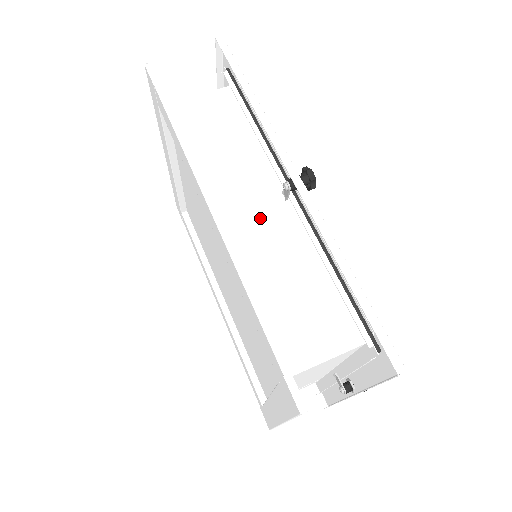
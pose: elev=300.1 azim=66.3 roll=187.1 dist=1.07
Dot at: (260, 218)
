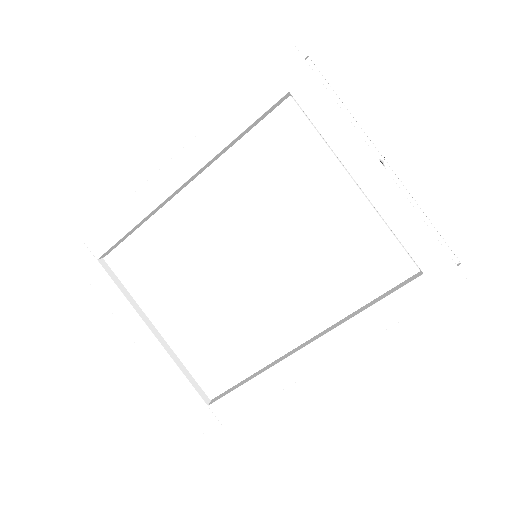
Dot at: occluded
